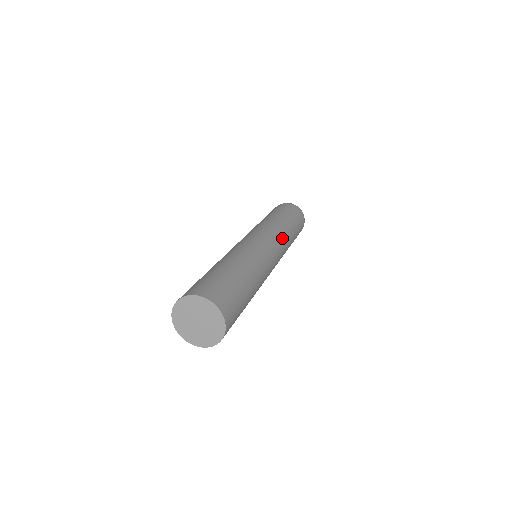
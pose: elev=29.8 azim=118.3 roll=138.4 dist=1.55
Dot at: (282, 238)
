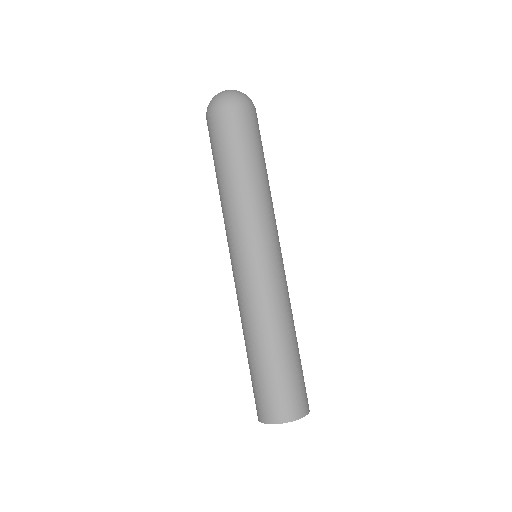
Dot at: occluded
